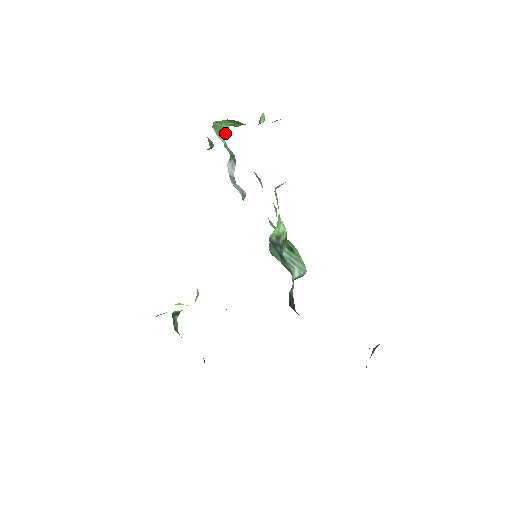
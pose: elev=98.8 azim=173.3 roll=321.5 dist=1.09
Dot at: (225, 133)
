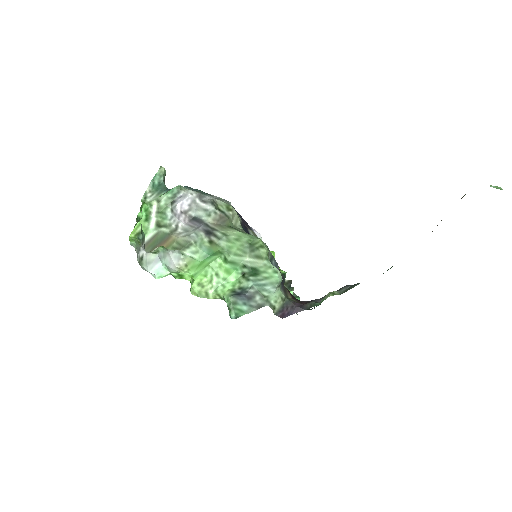
Dot at: (147, 219)
